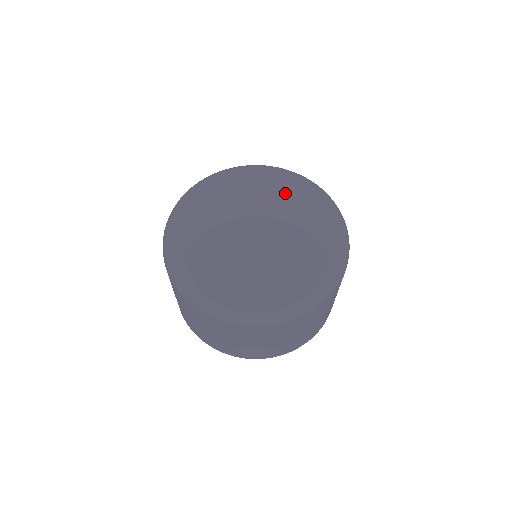
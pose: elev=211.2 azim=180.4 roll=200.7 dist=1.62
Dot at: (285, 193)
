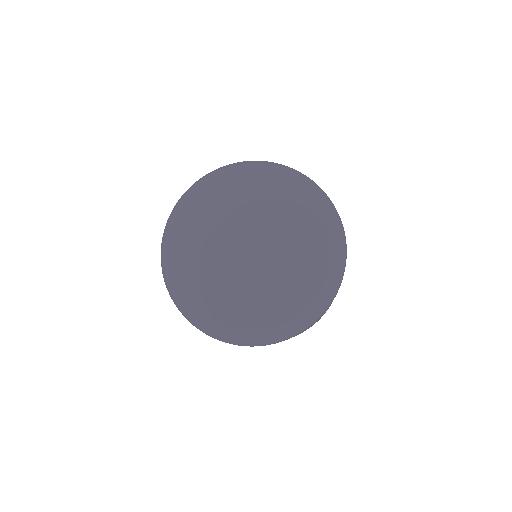
Dot at: (298, 237)
